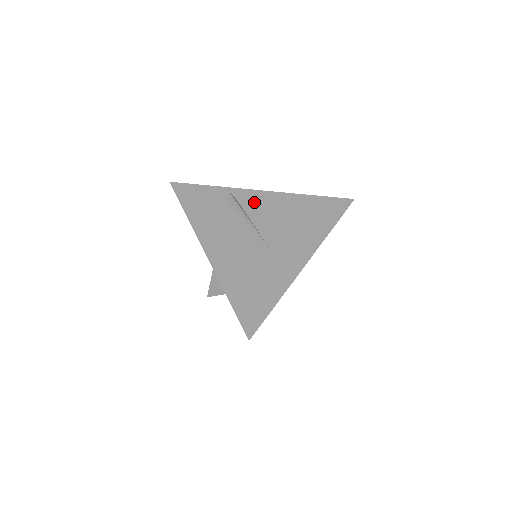
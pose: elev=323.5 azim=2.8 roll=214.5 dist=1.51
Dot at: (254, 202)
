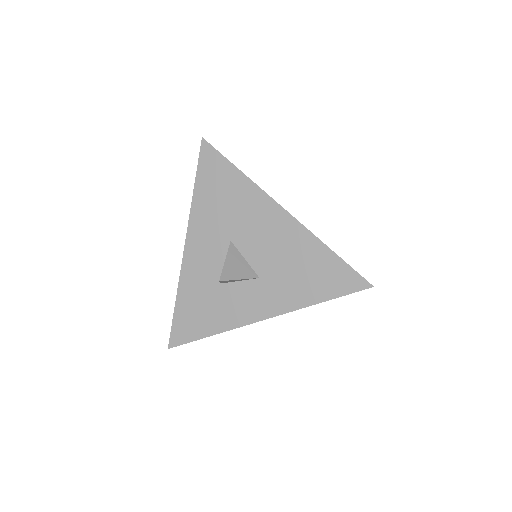
Dot at: occluded
